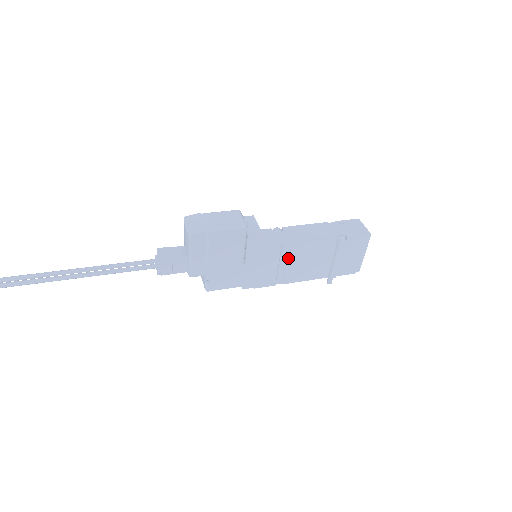
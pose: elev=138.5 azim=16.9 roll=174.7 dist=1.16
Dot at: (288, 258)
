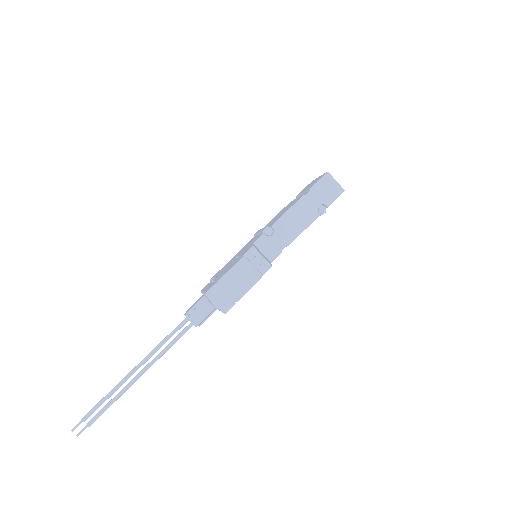
Dot at: occluded
